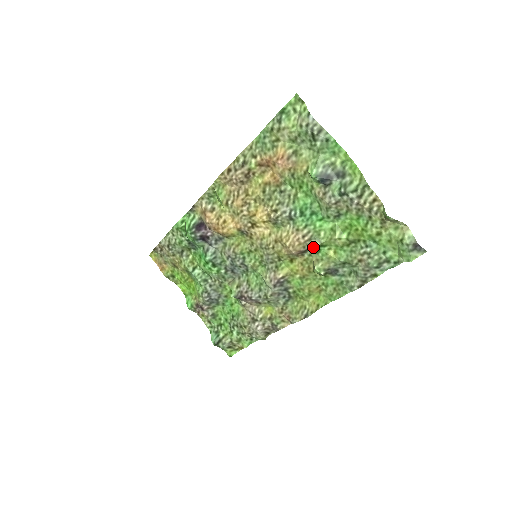
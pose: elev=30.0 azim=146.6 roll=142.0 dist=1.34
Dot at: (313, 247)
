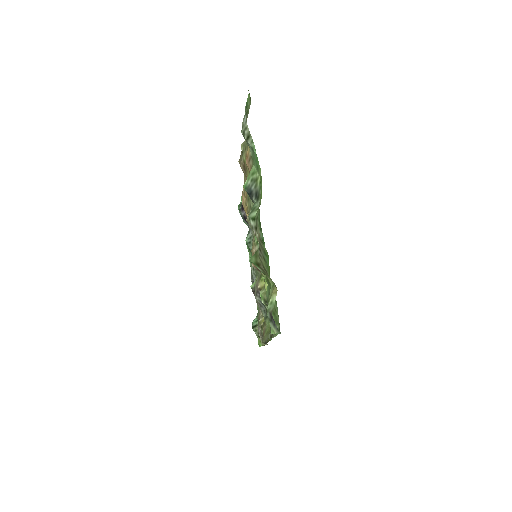
Dot at: occluded
